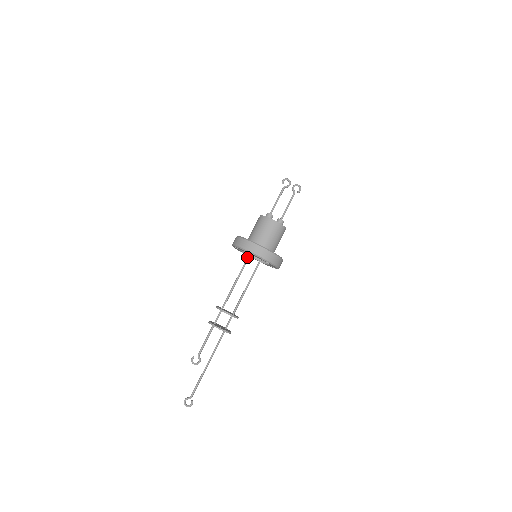
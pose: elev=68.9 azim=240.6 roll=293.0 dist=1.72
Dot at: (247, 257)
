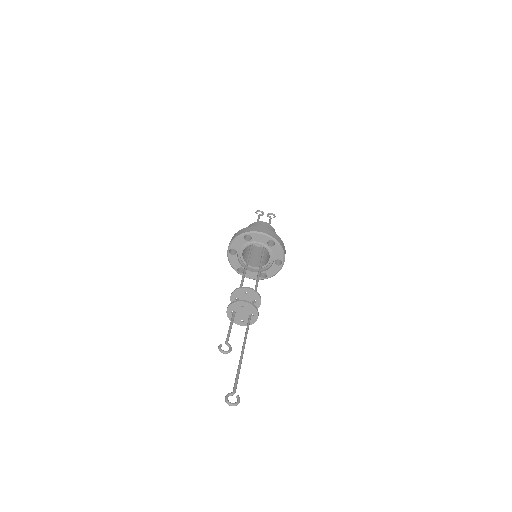
Dot at: (247, 257)
